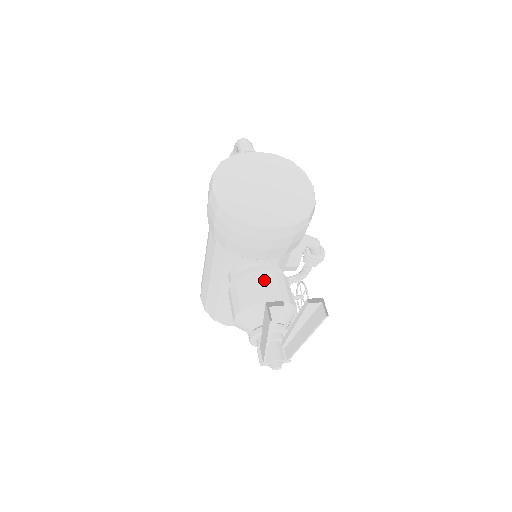
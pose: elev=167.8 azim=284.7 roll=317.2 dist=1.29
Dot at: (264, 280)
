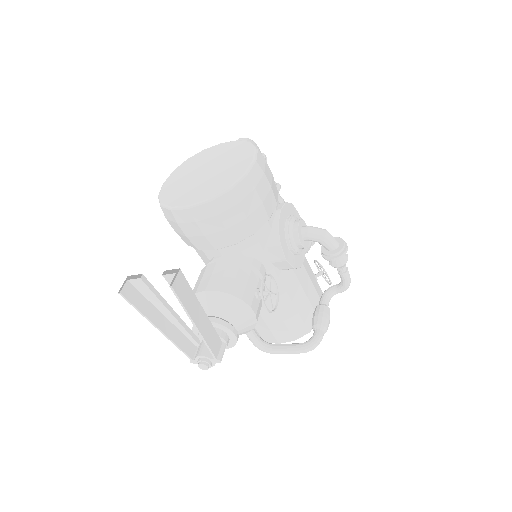
Dot at: (211, 271)
